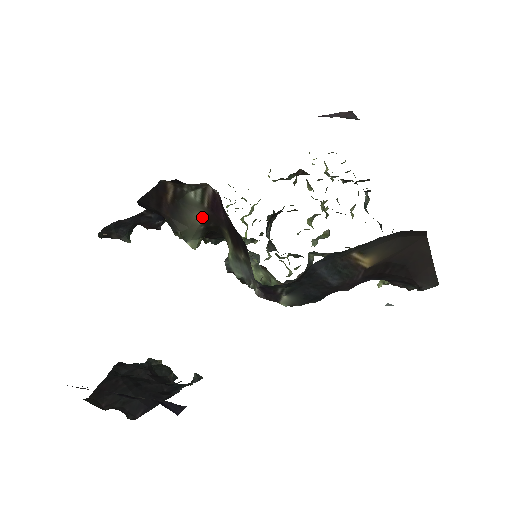
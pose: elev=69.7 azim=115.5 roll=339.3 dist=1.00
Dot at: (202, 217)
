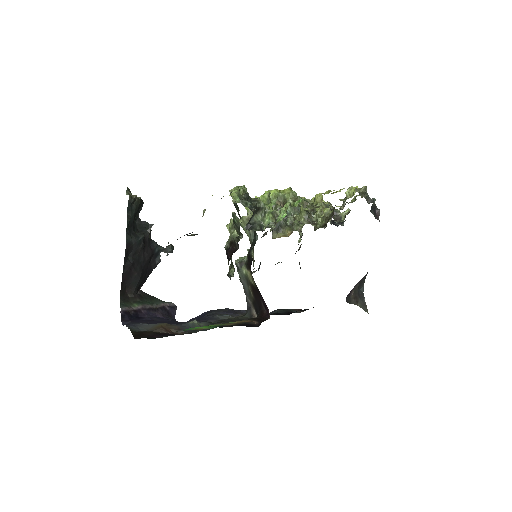
Dot at: occluded
